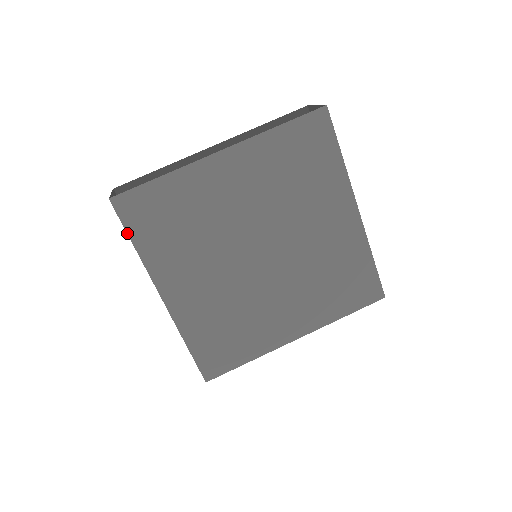
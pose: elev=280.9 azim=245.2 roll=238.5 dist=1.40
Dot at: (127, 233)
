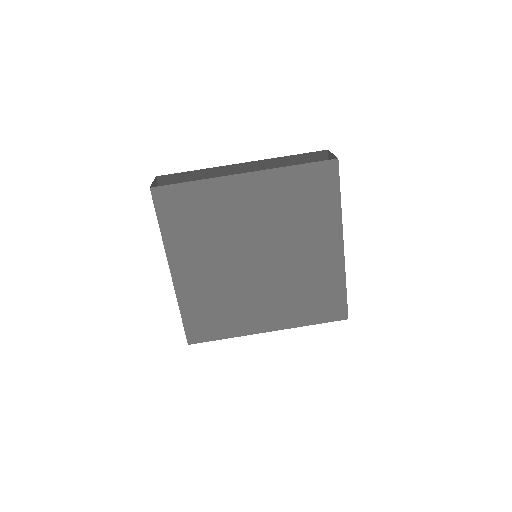
Dot at: (157, 217)
